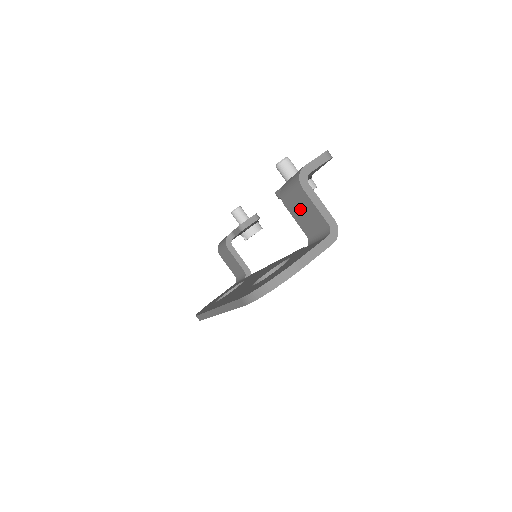
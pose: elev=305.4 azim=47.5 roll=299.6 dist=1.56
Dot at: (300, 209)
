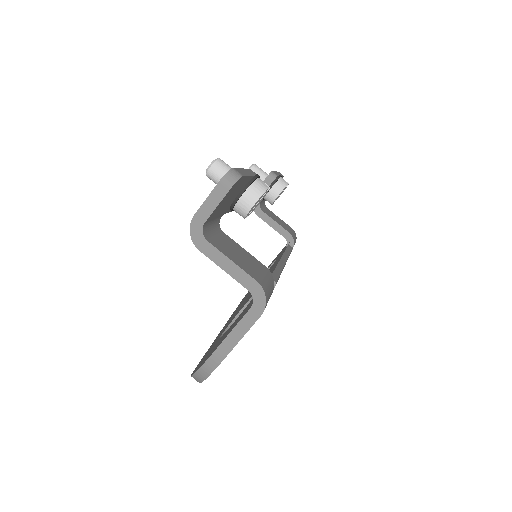
Dot at: occluded
